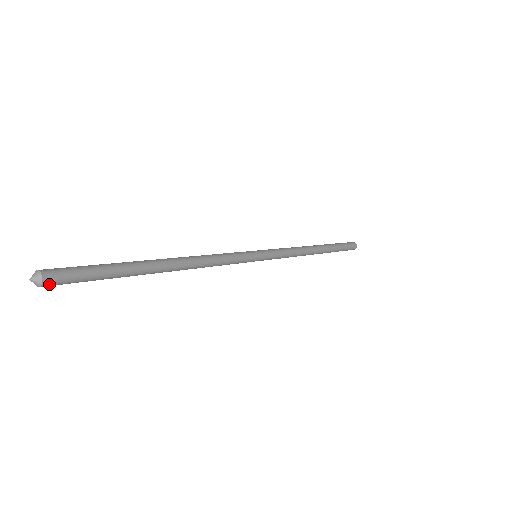
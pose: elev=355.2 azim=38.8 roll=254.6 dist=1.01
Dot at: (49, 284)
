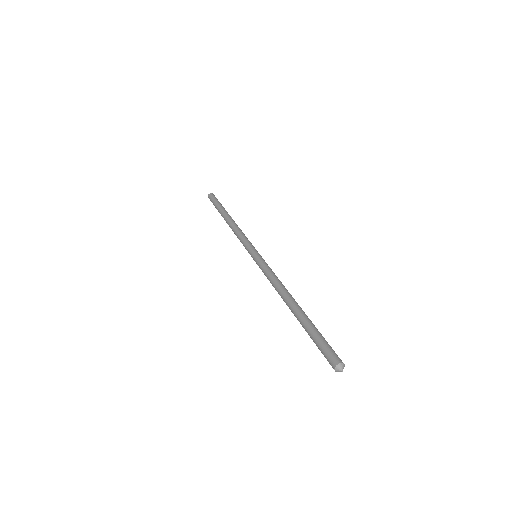
Dot at: occluded
